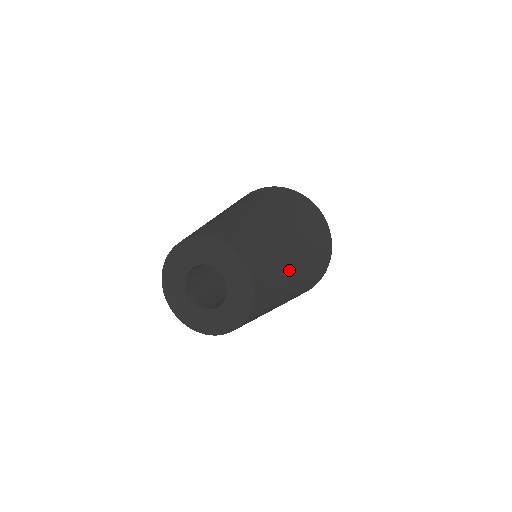
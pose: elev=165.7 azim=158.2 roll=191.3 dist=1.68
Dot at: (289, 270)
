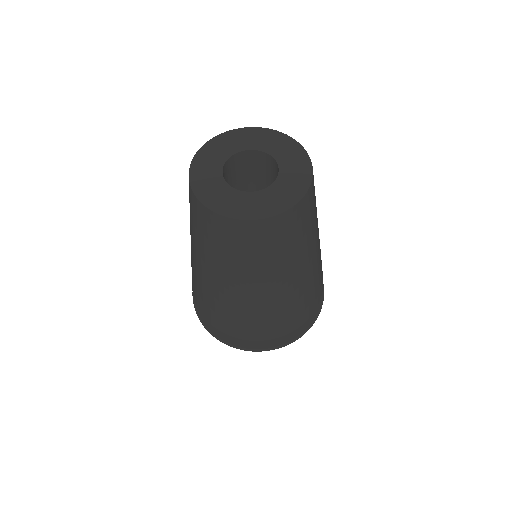
Dot at: (291, 271)
